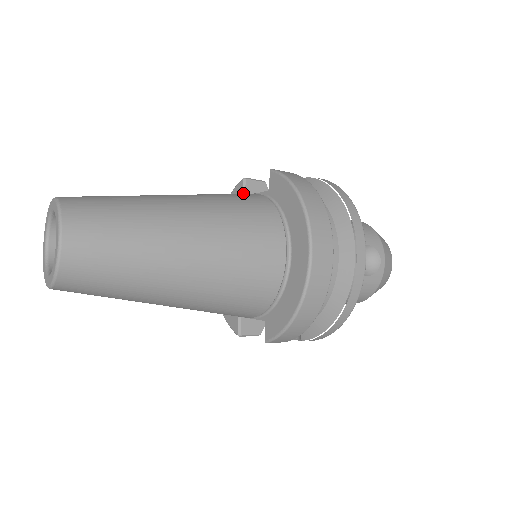
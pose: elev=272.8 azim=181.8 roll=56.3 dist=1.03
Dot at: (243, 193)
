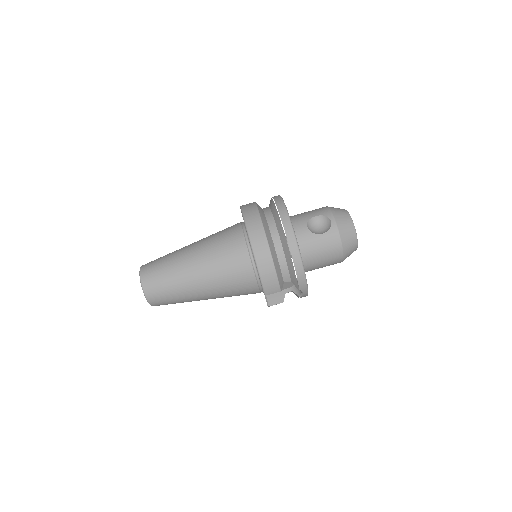
Dot at: occluded
